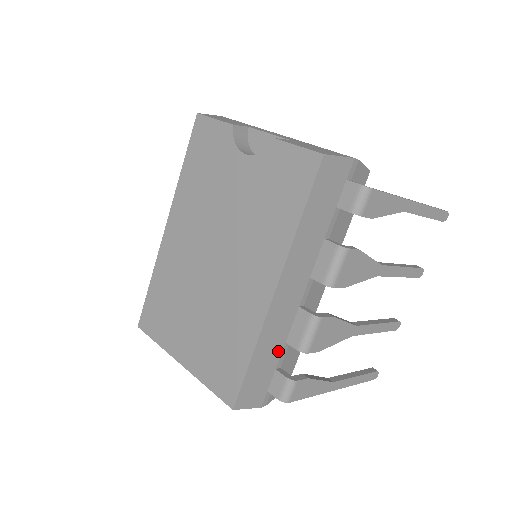
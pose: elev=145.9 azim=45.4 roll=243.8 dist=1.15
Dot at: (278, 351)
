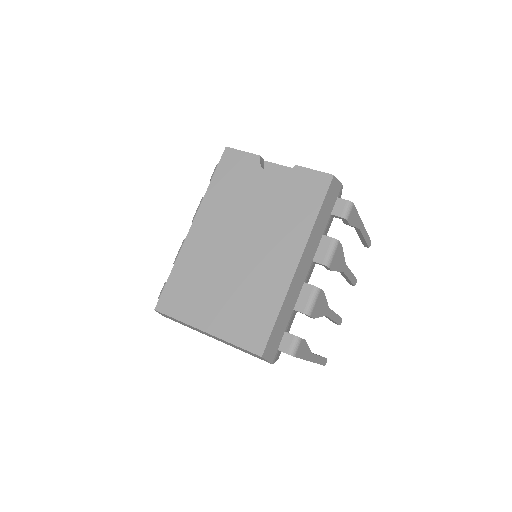
Dot at: (289, 315)
